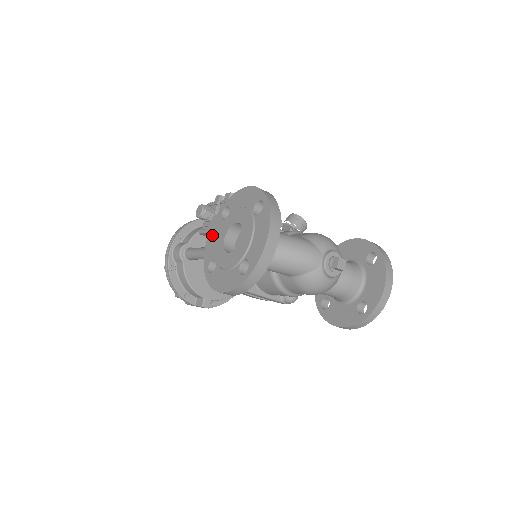
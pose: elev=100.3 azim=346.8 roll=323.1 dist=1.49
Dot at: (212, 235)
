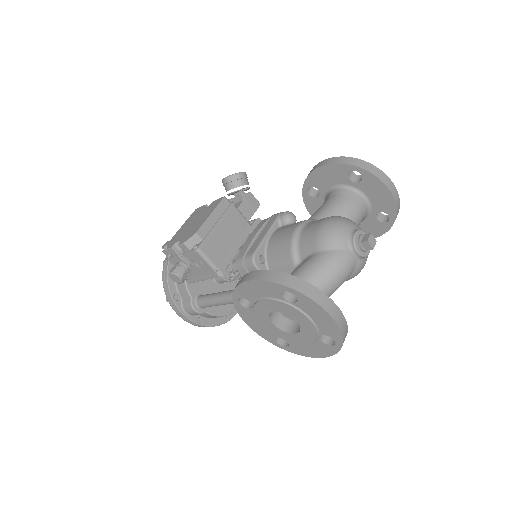
Dot at: (250, 321)
